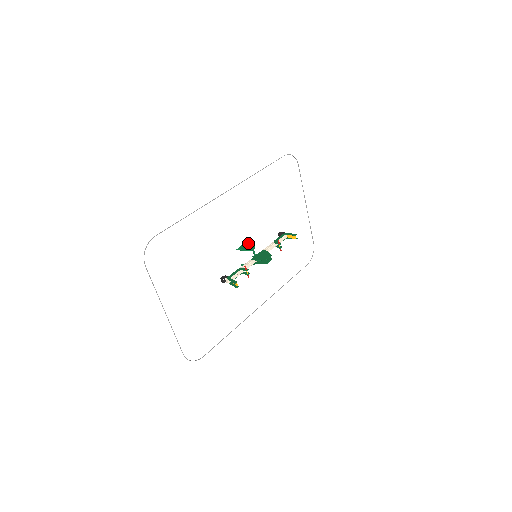
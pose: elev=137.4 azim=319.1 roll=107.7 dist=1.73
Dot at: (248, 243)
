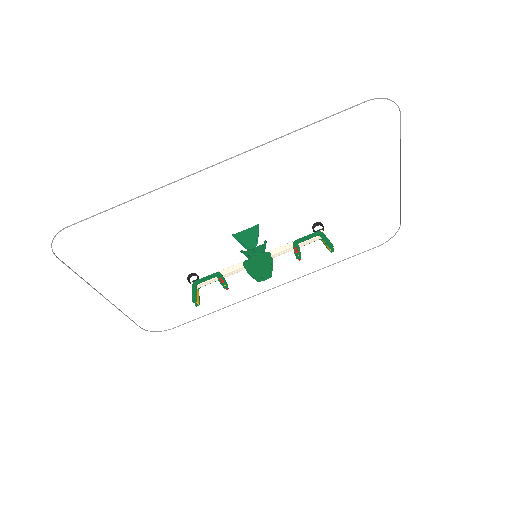
Dot at: (252, 232)
